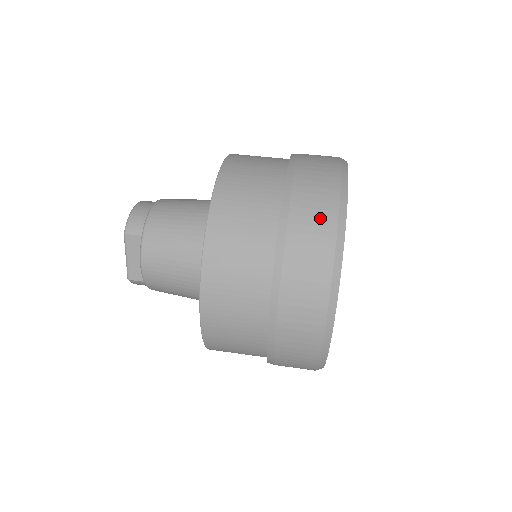
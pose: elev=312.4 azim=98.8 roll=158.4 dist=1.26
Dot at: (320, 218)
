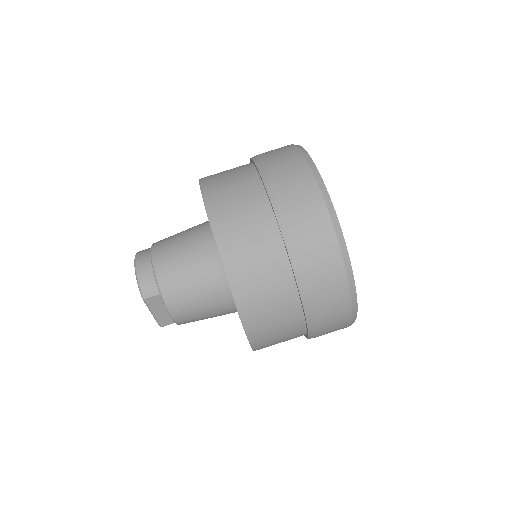
Dot at: (319, 234)
